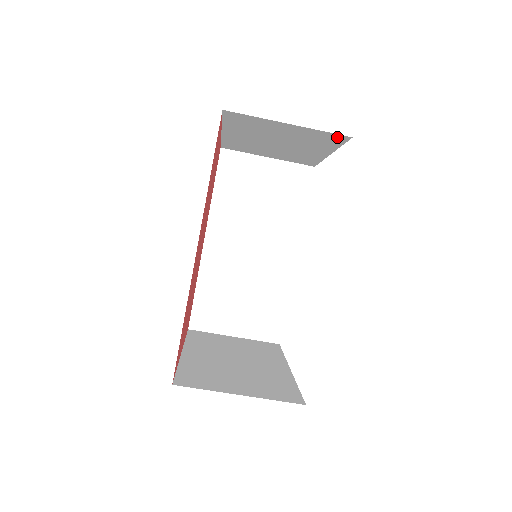
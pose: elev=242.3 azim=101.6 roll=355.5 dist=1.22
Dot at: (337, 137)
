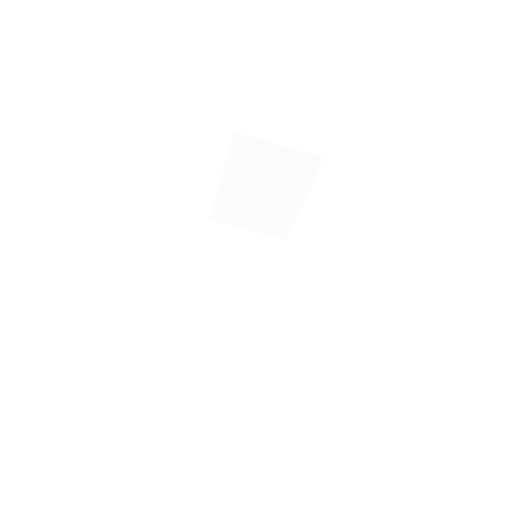
Dot at: (313, 161)
